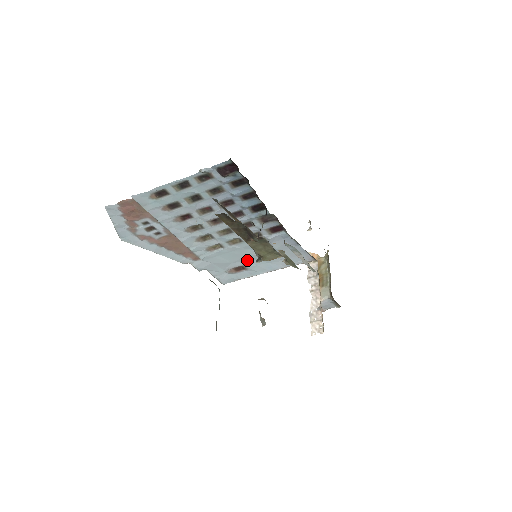
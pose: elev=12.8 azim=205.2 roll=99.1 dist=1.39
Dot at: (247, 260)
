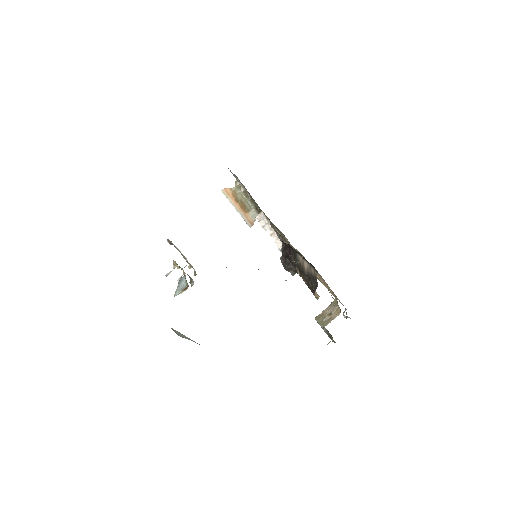
Dot at: occluded
